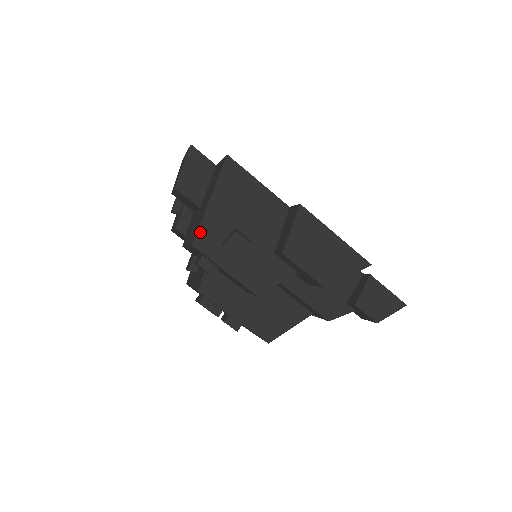
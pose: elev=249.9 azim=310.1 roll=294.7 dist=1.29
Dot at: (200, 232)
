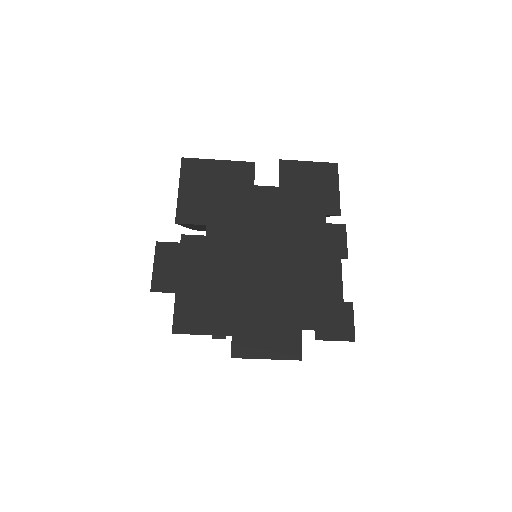
Dot at: occluded
